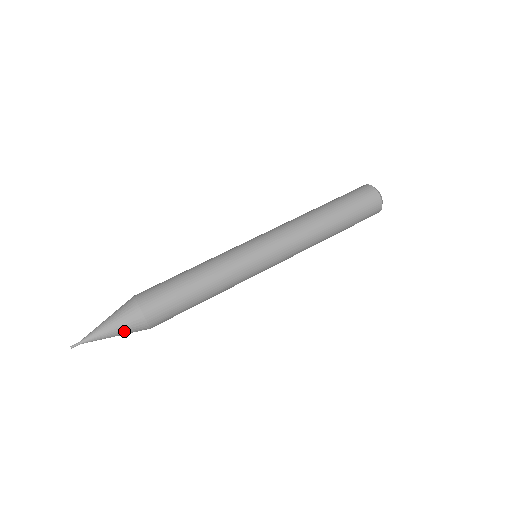
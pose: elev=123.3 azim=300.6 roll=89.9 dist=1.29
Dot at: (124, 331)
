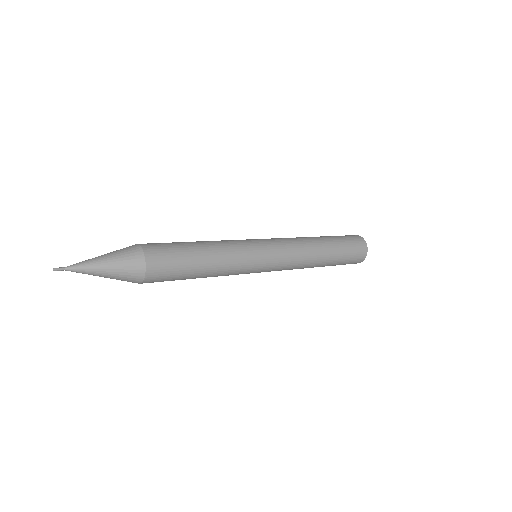
Dot at: (114, 253)
